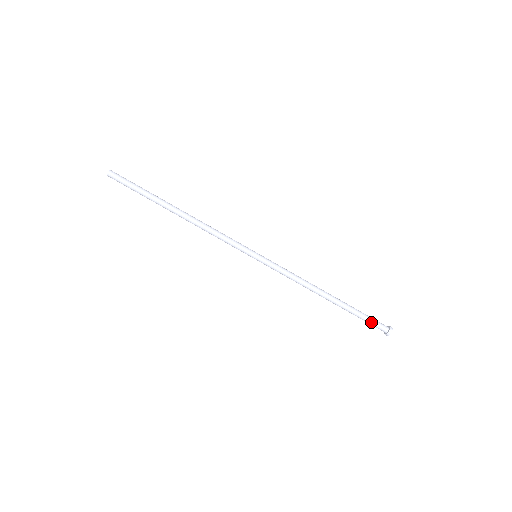
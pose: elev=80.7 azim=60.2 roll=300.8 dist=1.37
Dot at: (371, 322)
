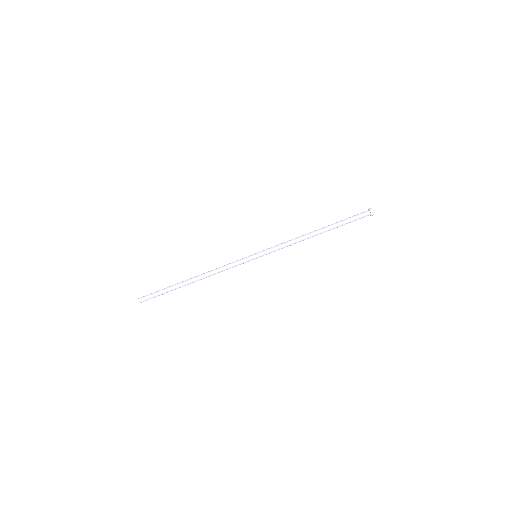
Dot at: (355, 219)
